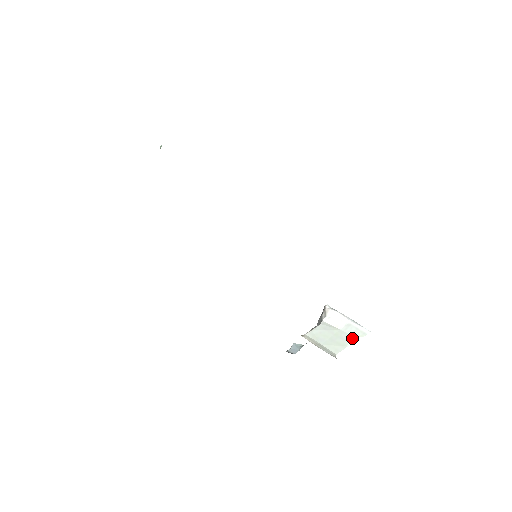
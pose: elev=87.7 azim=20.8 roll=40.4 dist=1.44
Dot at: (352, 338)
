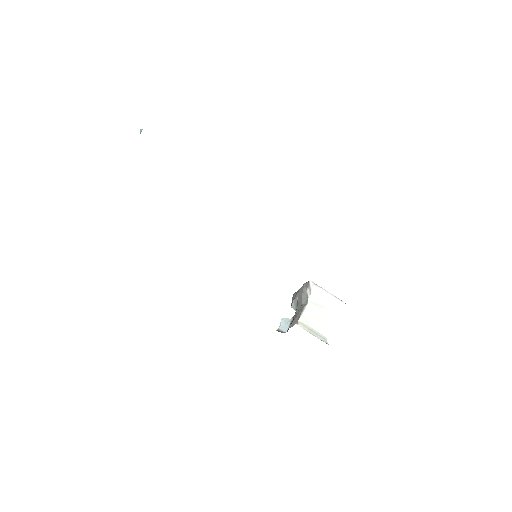
Dot at: (336, 316)
